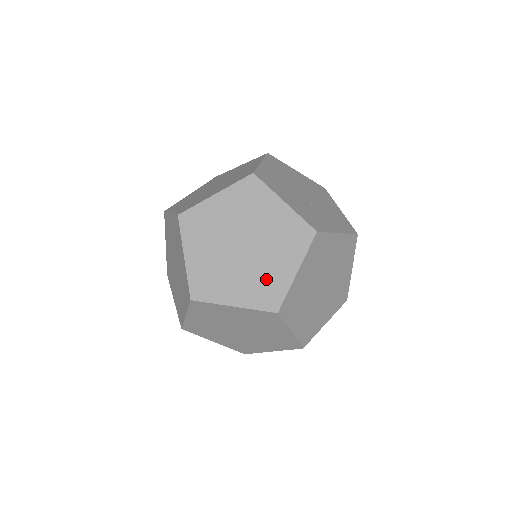
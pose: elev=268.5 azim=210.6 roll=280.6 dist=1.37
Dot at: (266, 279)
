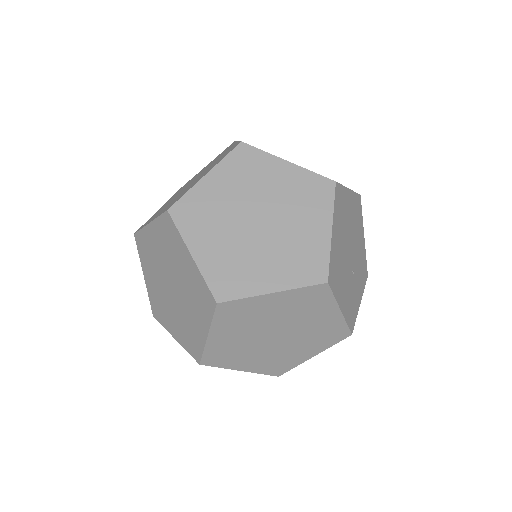
Dot at: (283, 358)
